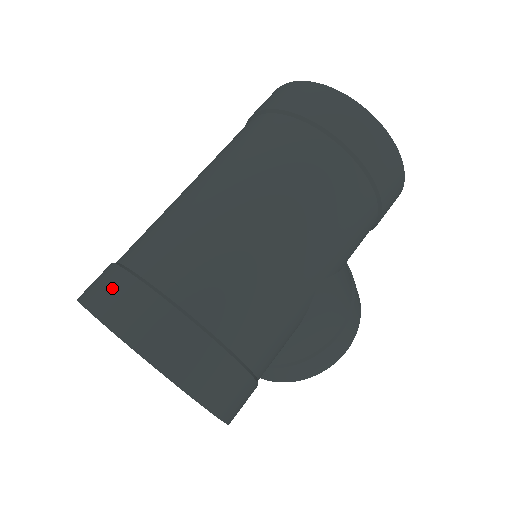
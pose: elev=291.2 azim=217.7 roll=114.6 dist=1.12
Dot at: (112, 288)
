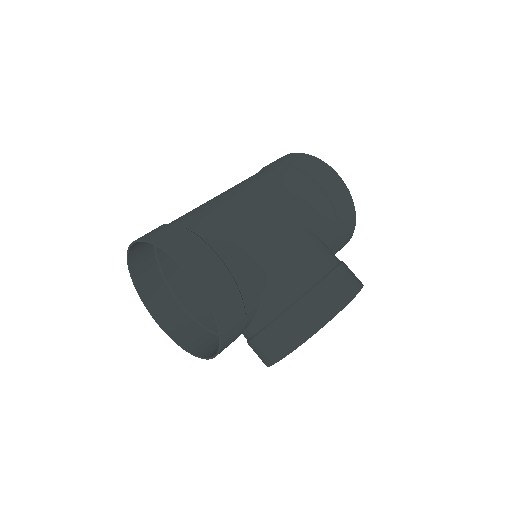
Dot at: (142, 243)
